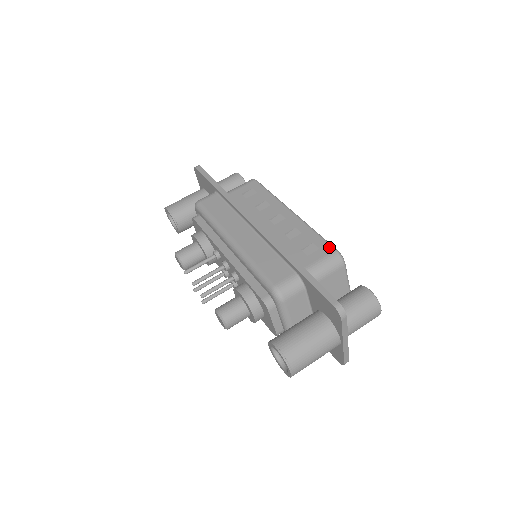
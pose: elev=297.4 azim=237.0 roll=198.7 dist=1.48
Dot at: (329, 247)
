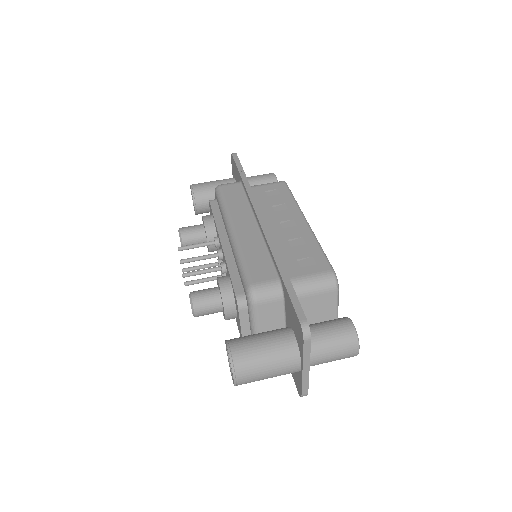
Dot at: (327, 266)
